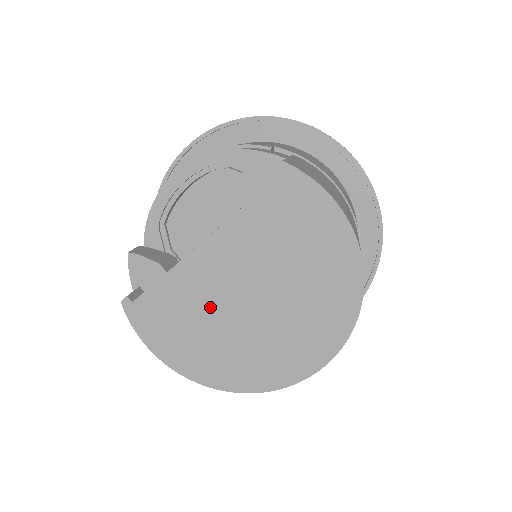
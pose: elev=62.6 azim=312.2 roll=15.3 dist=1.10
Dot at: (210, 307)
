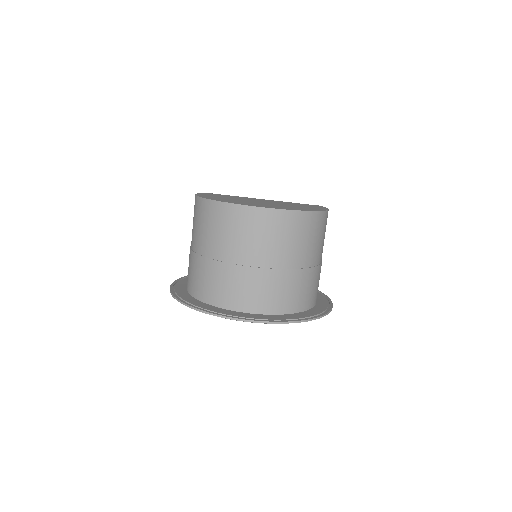
Dot at: occluded
